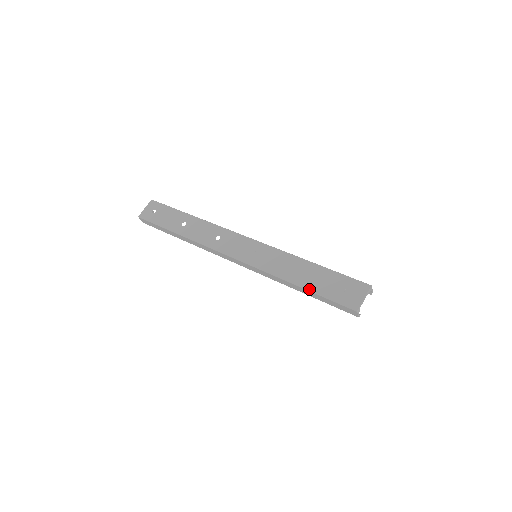
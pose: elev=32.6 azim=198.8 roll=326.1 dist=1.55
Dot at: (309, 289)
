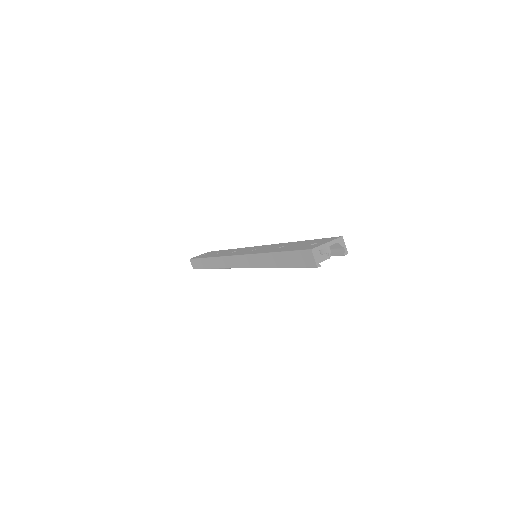
Dot at: (279, 251)
